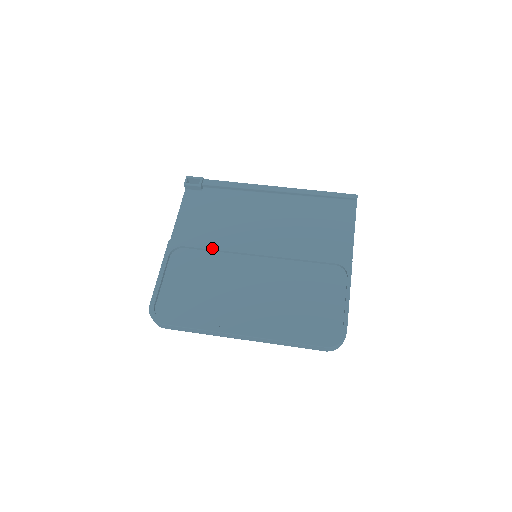
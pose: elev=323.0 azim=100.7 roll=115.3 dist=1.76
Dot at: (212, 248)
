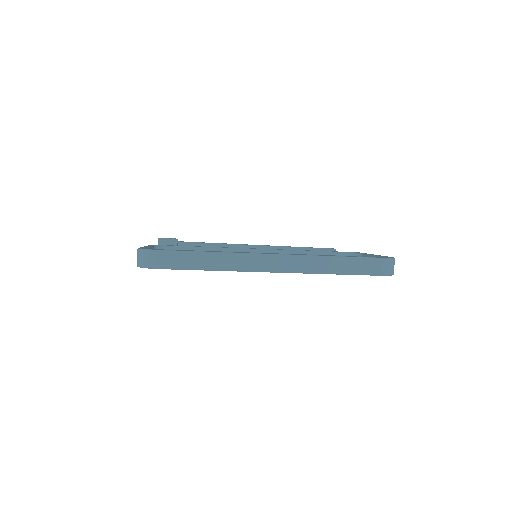
Dot at: occluded
